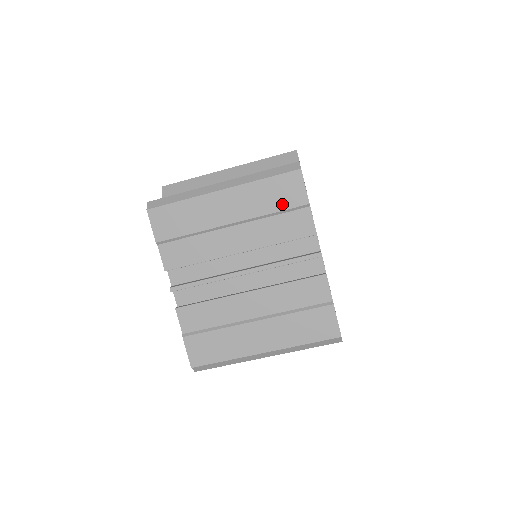
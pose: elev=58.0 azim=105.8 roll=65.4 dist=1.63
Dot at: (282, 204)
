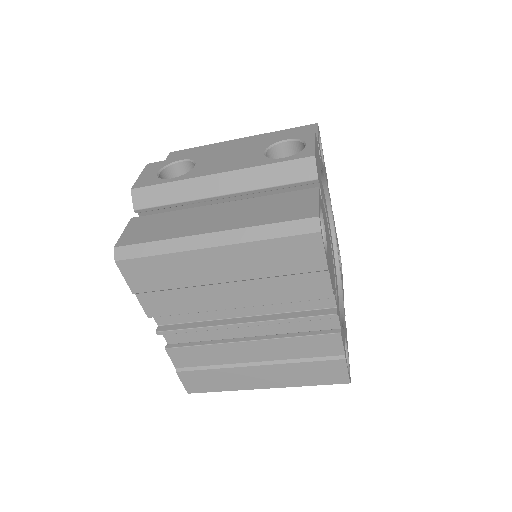
Dot at: (292, 268)
